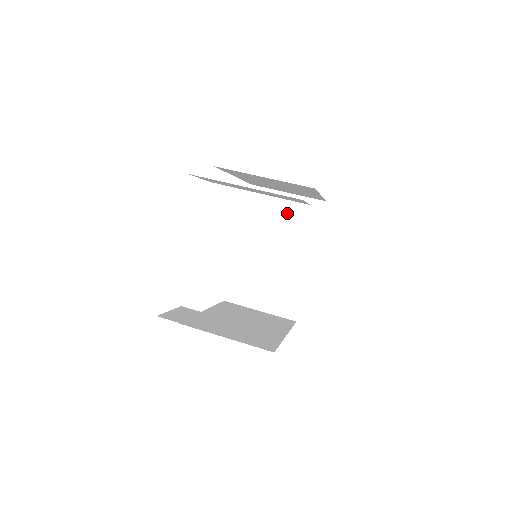
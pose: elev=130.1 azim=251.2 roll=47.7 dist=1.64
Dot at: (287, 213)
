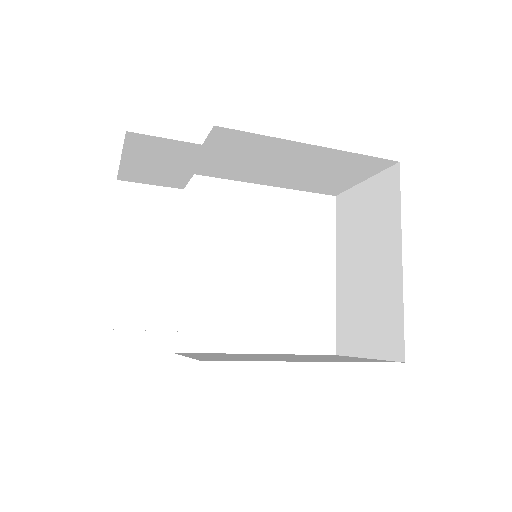
Dot at: (367, 206)
